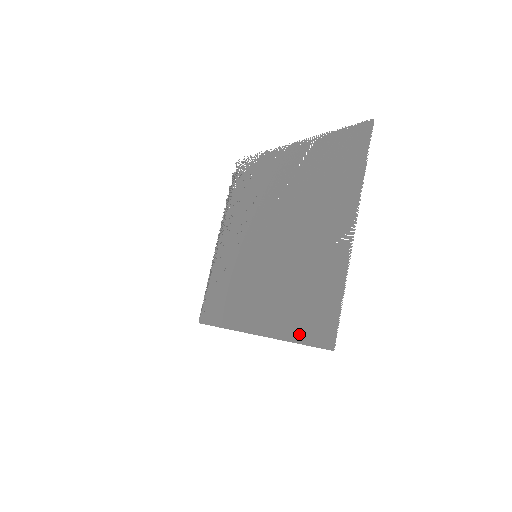
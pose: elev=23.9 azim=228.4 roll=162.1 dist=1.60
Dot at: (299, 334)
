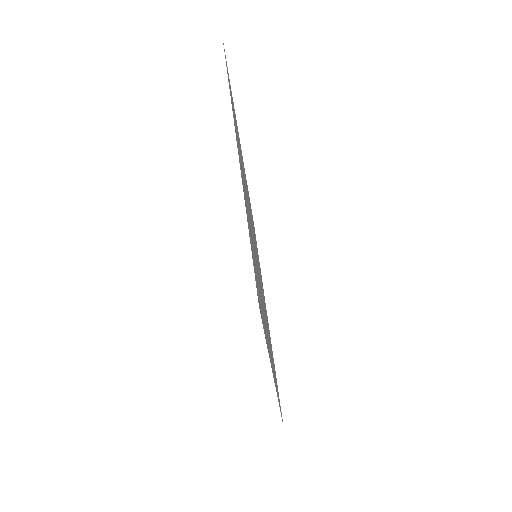
Dot at: occluded
